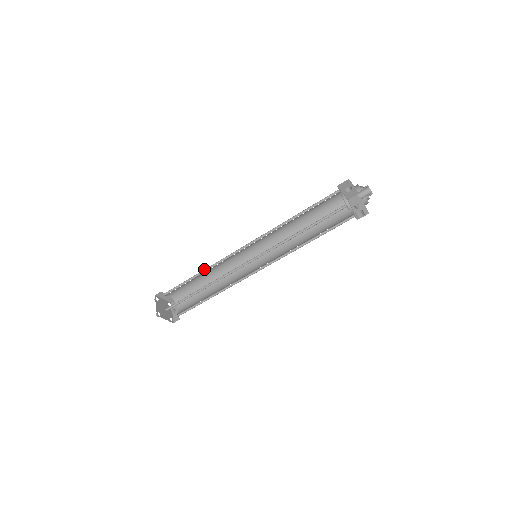
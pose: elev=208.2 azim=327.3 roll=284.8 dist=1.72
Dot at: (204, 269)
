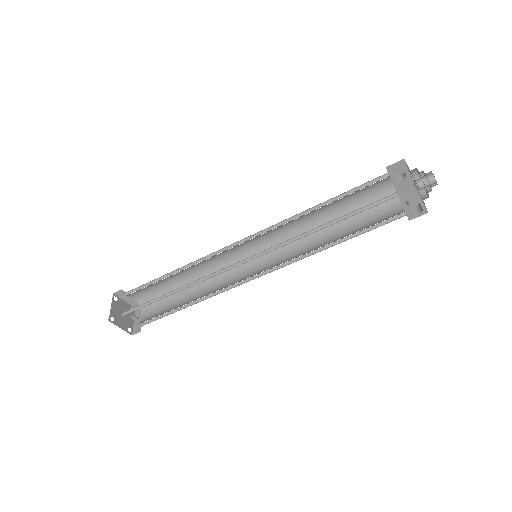
Dot at: occluded
